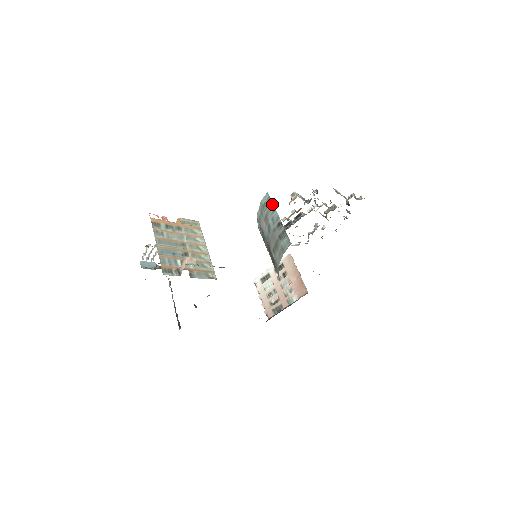
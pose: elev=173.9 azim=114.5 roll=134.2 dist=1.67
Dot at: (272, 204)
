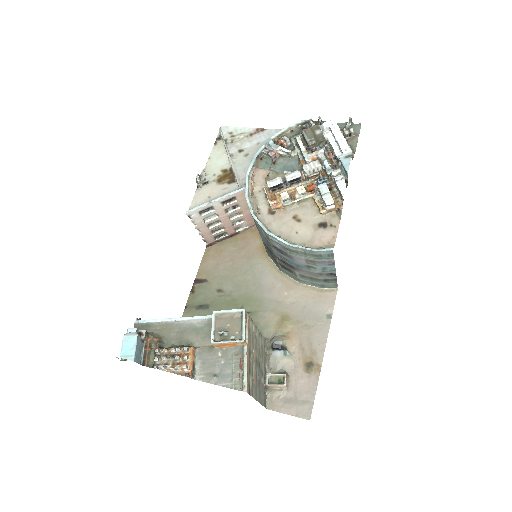
Dot at: (333, 261)
